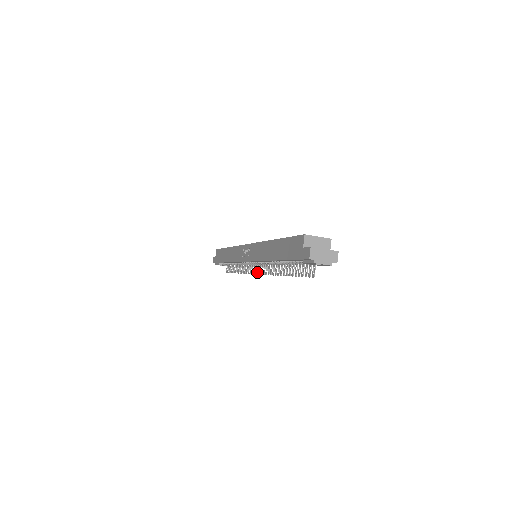
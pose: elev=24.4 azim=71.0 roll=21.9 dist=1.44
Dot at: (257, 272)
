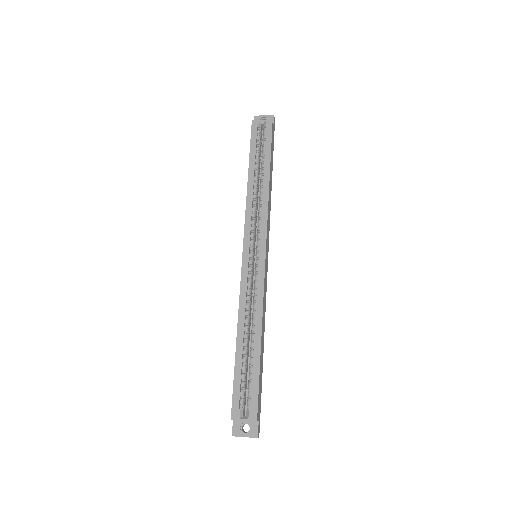
Dot at: occluded
